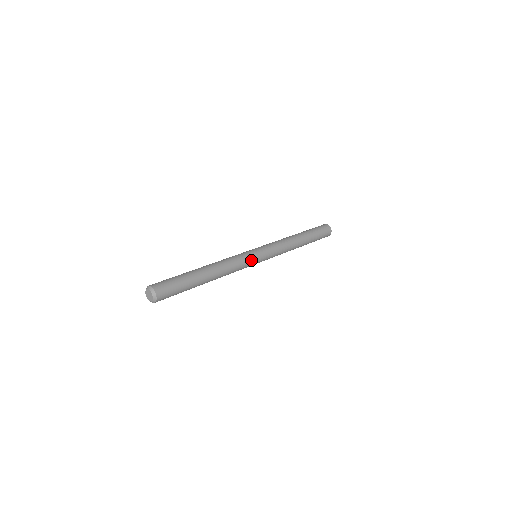
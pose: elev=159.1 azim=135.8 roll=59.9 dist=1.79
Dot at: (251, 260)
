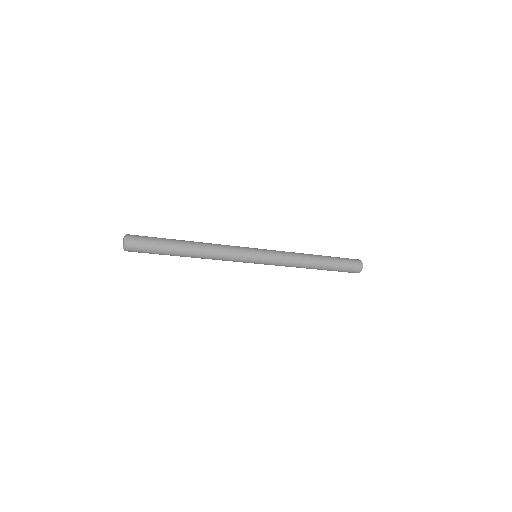
Dot at: (245, 249)
